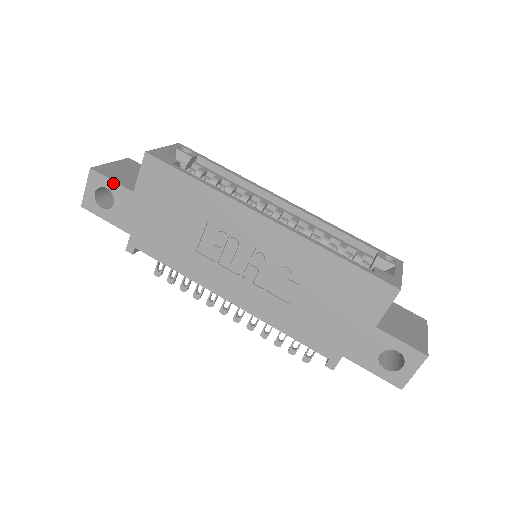
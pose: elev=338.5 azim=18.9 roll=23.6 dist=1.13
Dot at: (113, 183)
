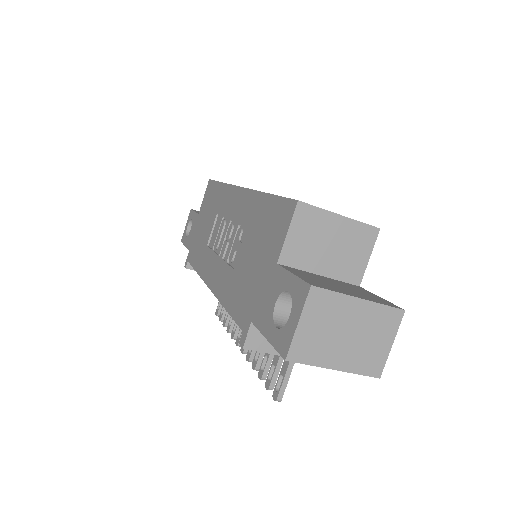
Dot at: (194, 213)
